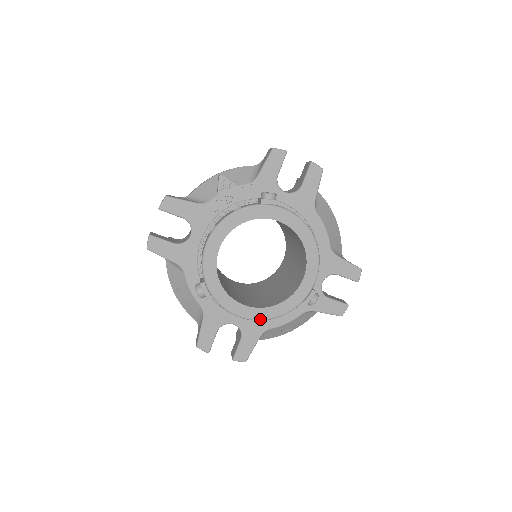
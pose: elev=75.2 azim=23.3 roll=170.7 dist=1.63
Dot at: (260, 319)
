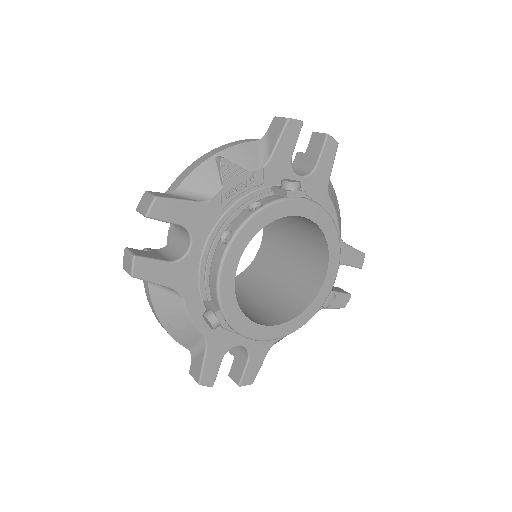
Dot at: (280, 337)
